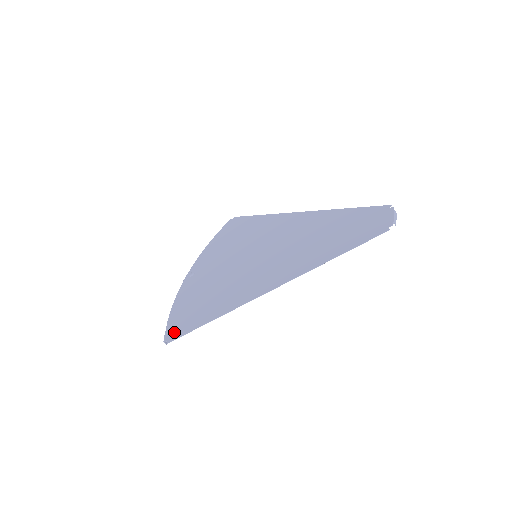
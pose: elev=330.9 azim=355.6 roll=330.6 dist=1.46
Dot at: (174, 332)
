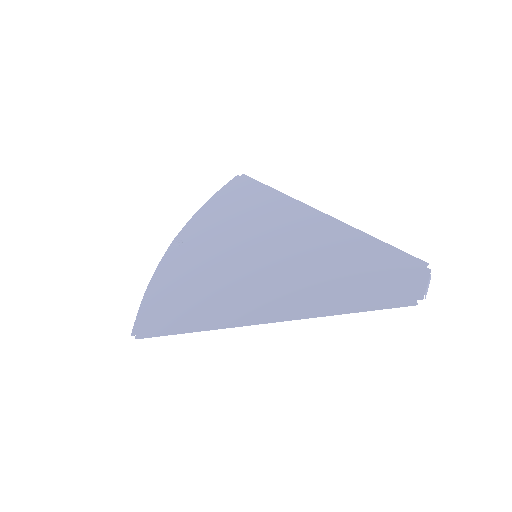
Dot at: (145, 326)
